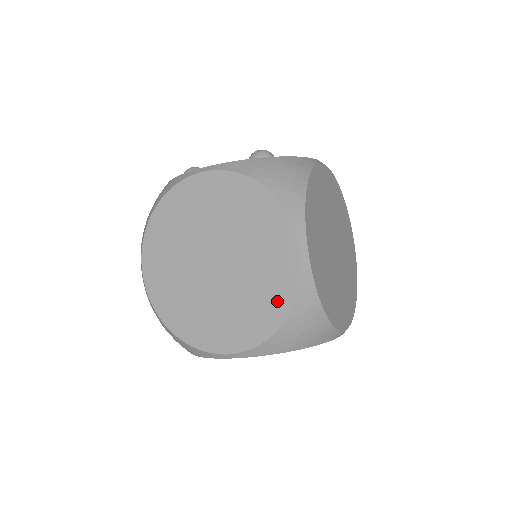
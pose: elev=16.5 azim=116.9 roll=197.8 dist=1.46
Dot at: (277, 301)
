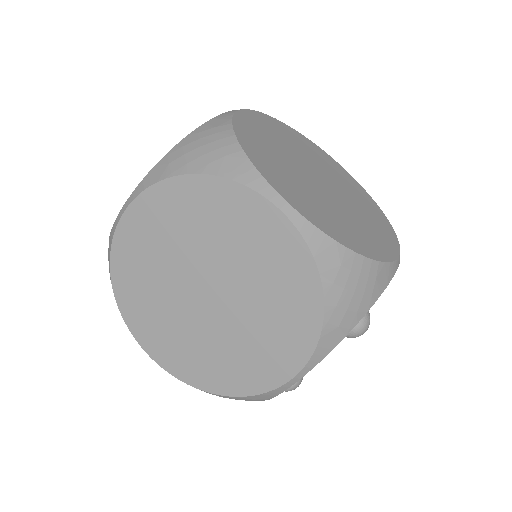
Dot at: occluded
